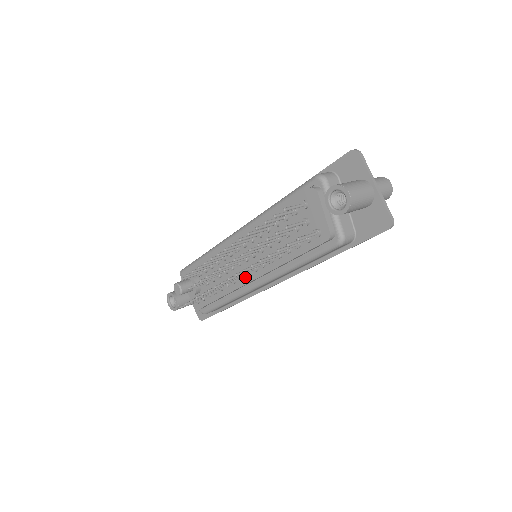
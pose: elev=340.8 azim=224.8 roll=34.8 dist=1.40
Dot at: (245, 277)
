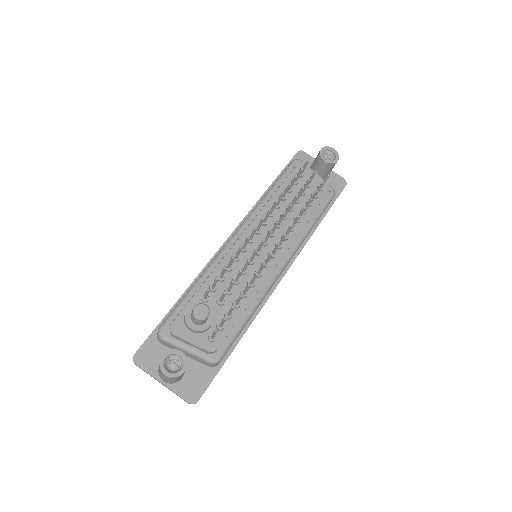
Dot at: (270, 262)
